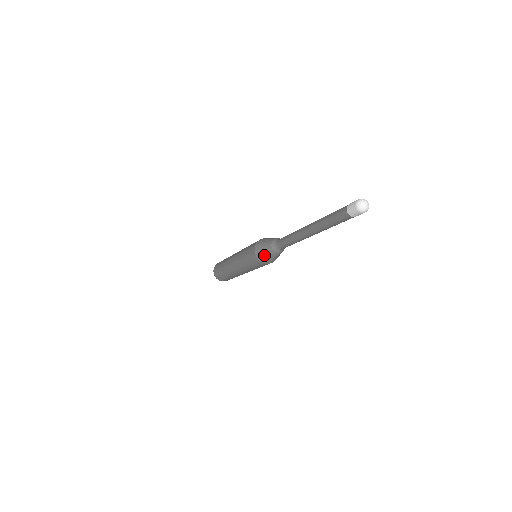
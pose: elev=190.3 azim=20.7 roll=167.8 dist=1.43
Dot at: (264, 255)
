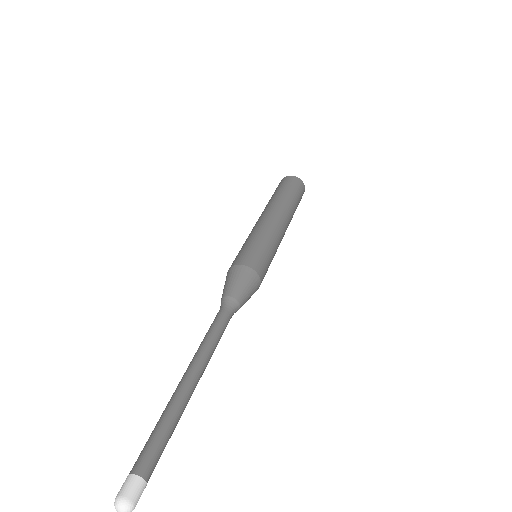
Dot at: occluded
